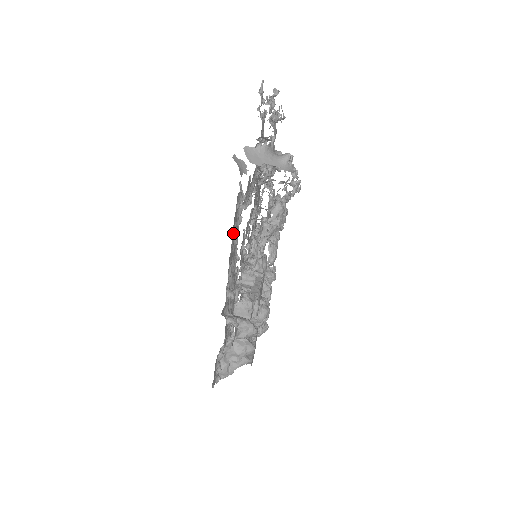
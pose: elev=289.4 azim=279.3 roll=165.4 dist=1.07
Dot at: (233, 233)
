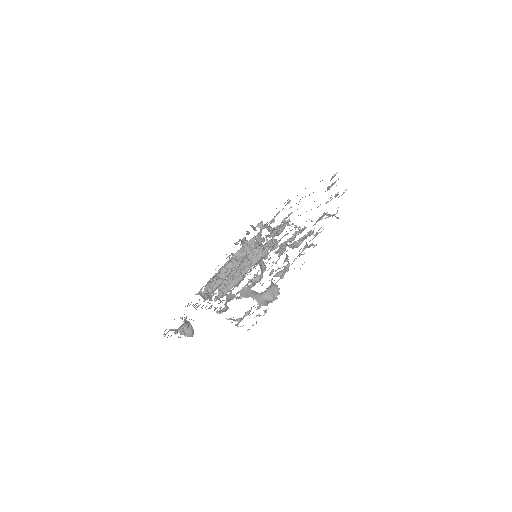
Dot at: occluded
